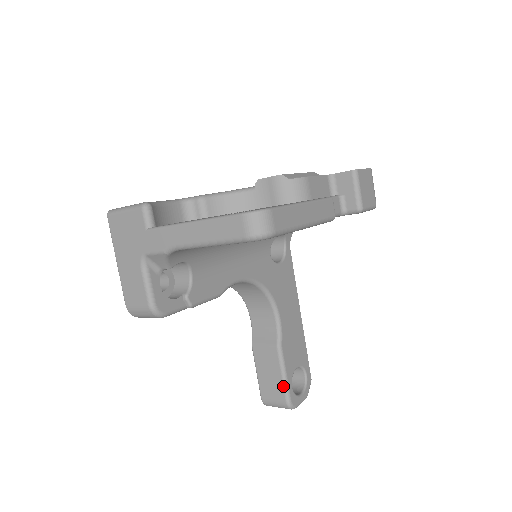
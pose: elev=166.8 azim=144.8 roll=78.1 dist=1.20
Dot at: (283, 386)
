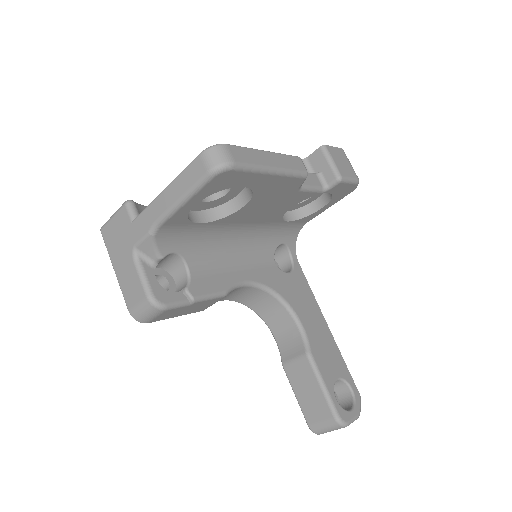
Dot at: (325, 399)
